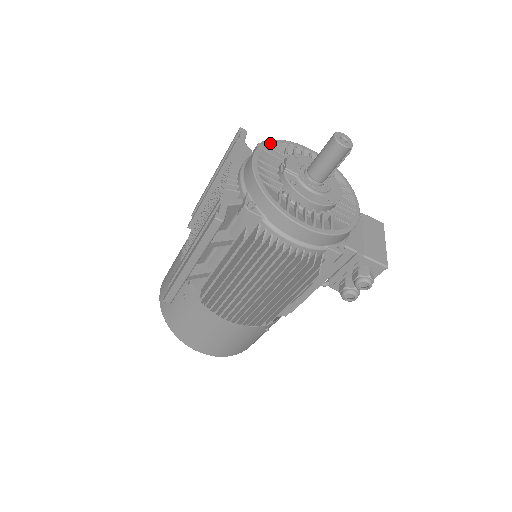
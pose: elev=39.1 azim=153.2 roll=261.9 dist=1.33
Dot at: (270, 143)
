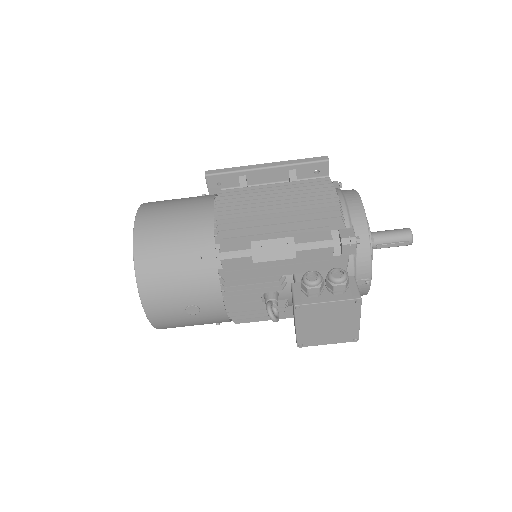
Dot at: occluded
